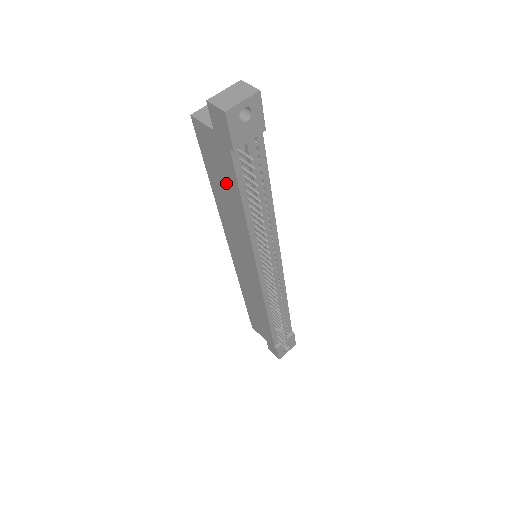
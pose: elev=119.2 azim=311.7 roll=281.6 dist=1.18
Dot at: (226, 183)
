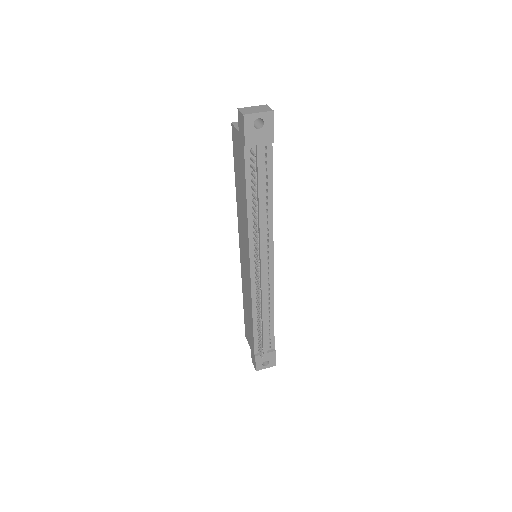
Dot at: (241, 177)
